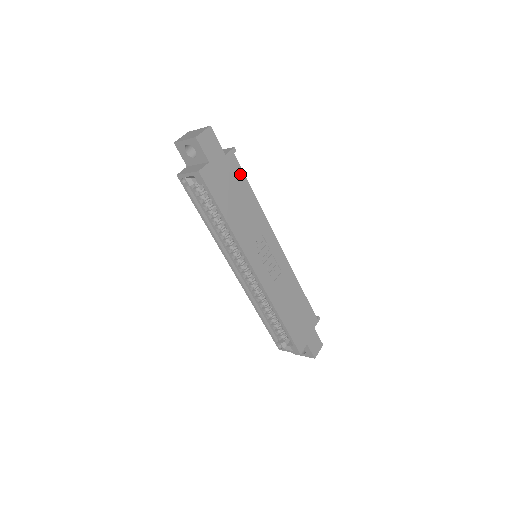
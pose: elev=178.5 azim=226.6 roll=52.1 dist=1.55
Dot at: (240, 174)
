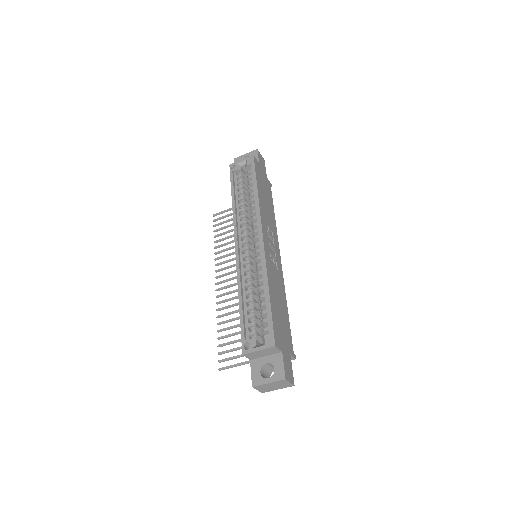
Dot at: (270, 195)
